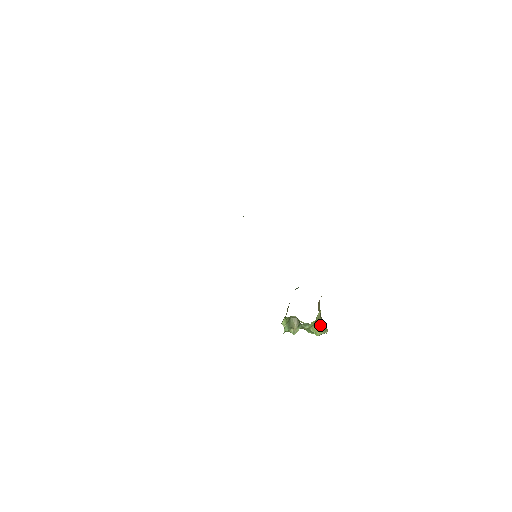
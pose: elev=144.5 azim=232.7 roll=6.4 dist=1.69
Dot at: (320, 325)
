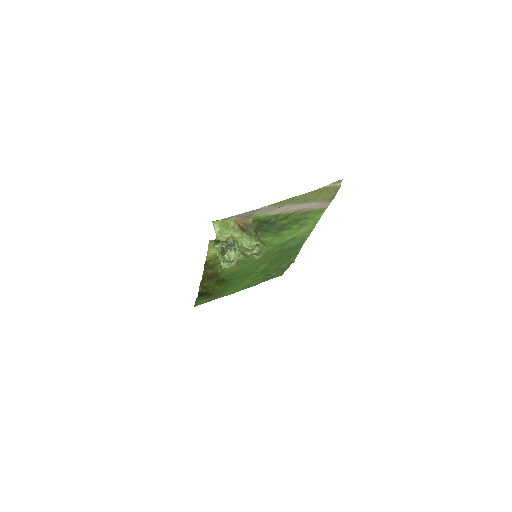
Dot at: (239, 234)
